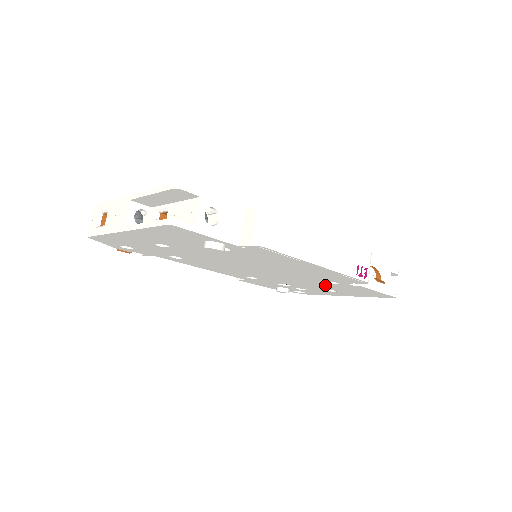
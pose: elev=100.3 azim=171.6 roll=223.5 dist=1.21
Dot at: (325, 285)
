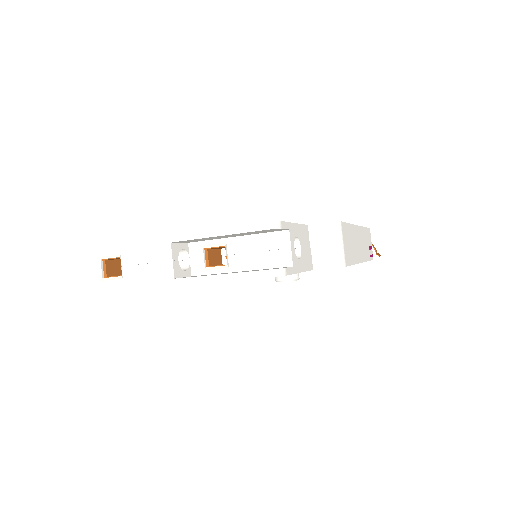
Dot at: occluded
